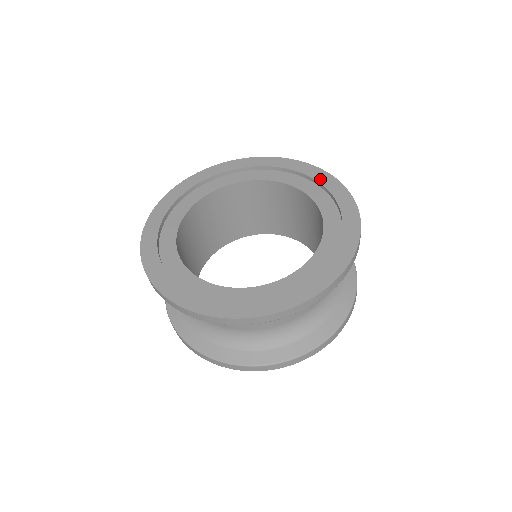
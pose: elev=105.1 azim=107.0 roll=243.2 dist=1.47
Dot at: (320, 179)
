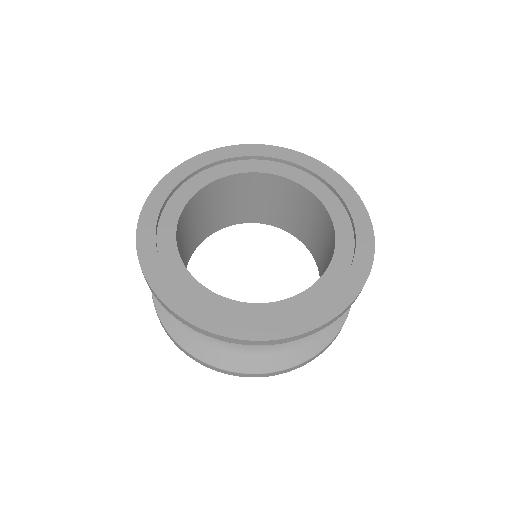
Dot at: (333, 183)
